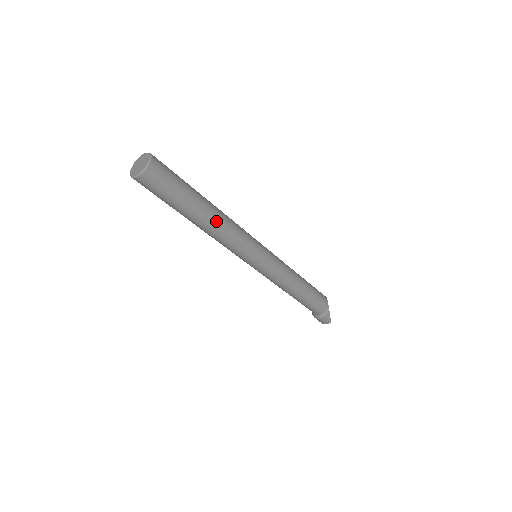
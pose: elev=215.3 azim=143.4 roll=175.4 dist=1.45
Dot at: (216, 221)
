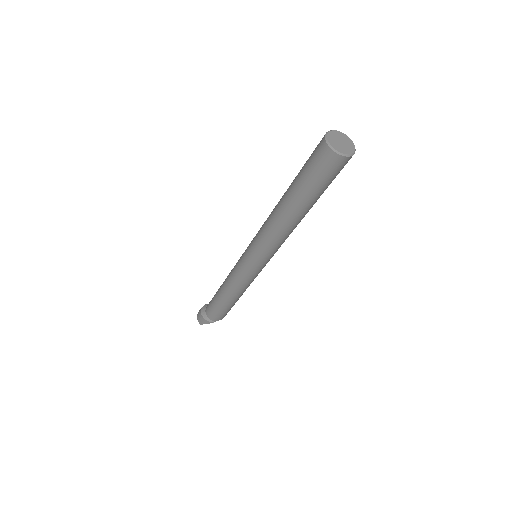
Dot at: (288, 222)
